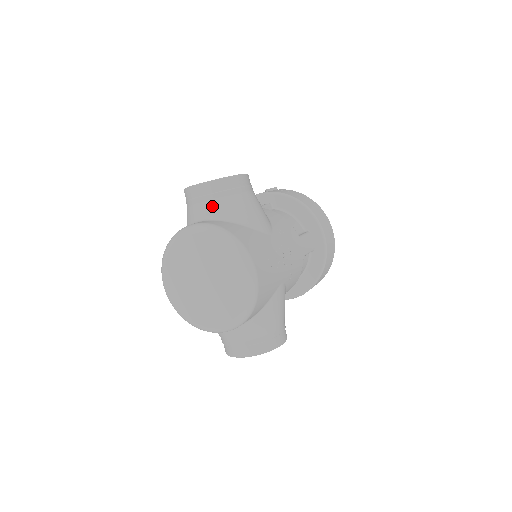
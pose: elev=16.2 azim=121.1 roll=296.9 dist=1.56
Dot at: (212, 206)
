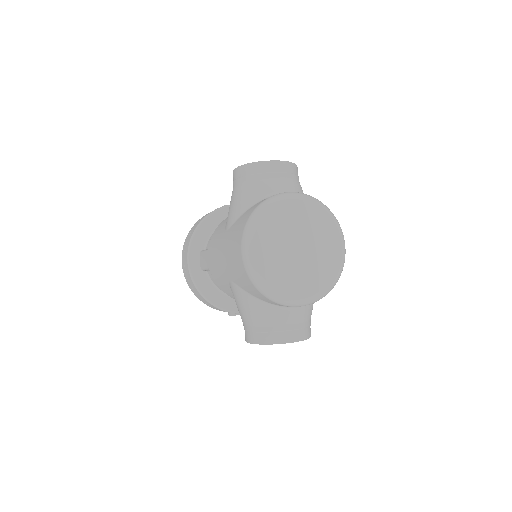
Dot at: (291, 184)
